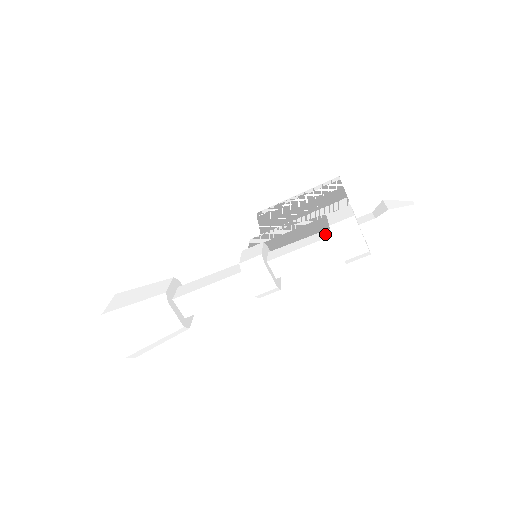
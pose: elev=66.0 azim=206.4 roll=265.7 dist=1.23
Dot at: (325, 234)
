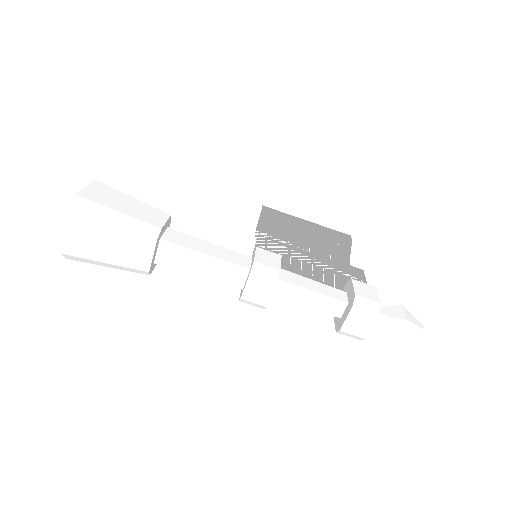
Dot at: (340, 294)
